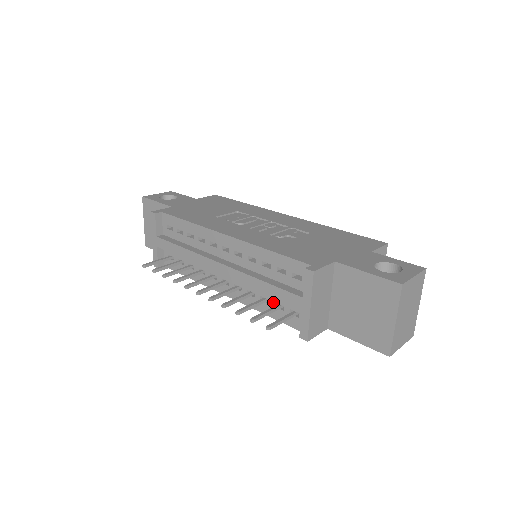
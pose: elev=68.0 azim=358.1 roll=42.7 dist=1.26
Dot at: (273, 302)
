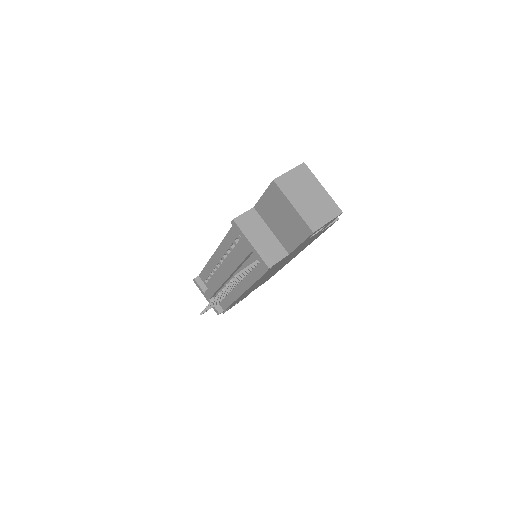
Dot at: occluded
